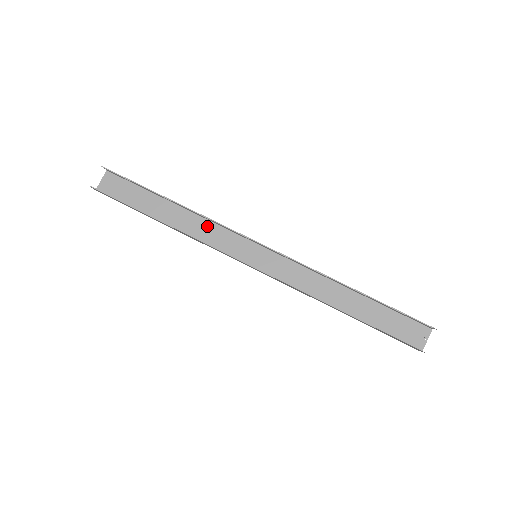
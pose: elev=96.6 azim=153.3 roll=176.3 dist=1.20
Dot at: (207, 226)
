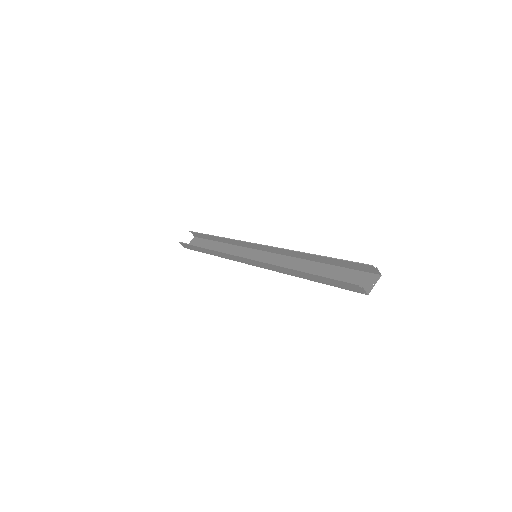
Dot at: (235, 249)
